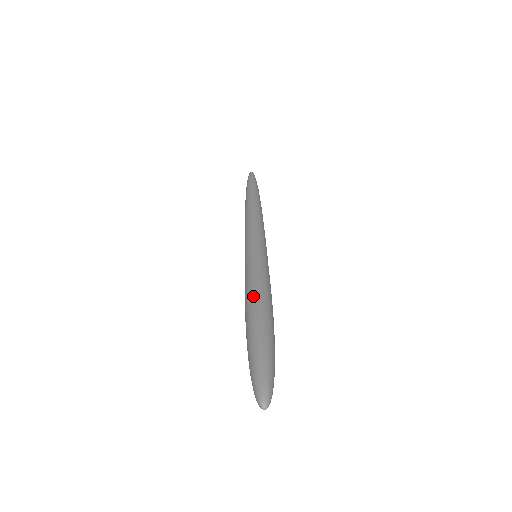
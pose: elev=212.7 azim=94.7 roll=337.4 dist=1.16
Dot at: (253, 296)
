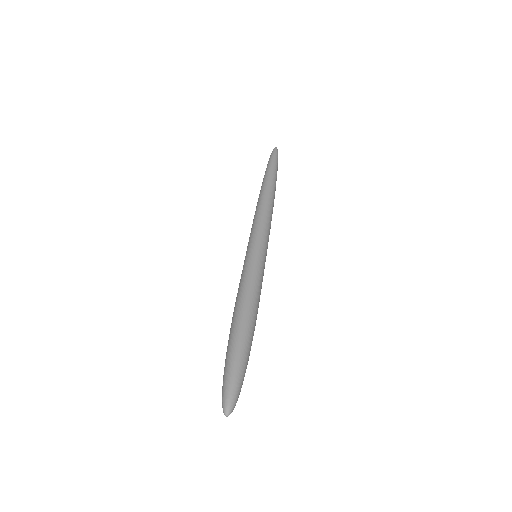
Dot at: (239, 307)
